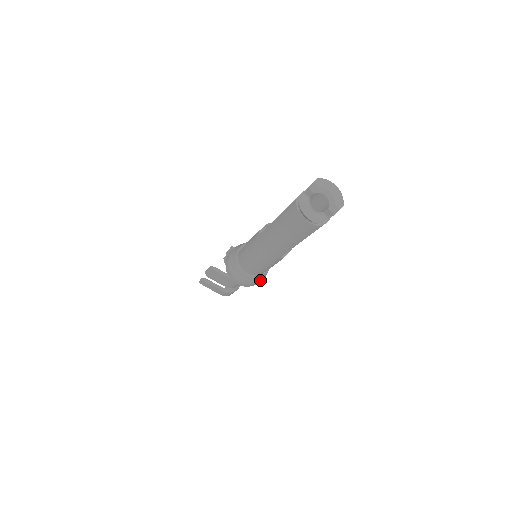
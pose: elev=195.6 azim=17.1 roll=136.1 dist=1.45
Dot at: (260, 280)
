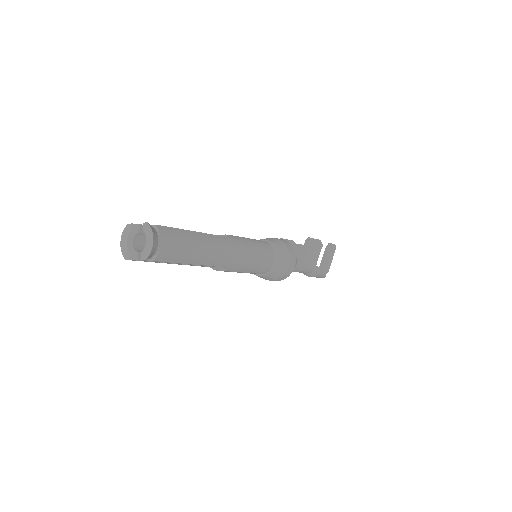
Dot at: occluded
